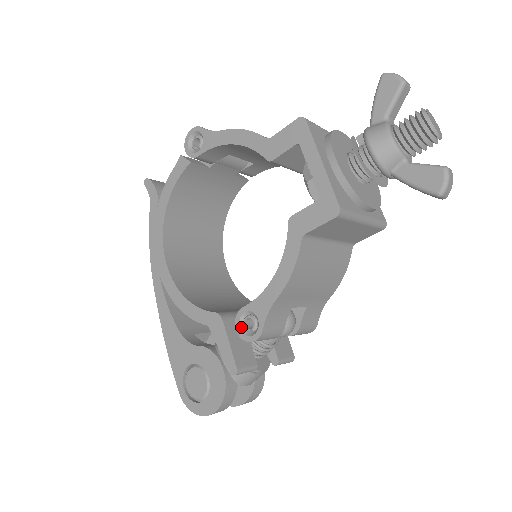
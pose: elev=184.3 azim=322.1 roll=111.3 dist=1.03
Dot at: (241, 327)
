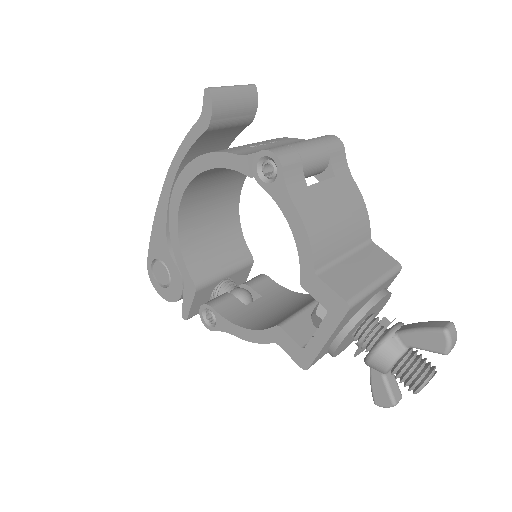
Dot at: (204, 311)
